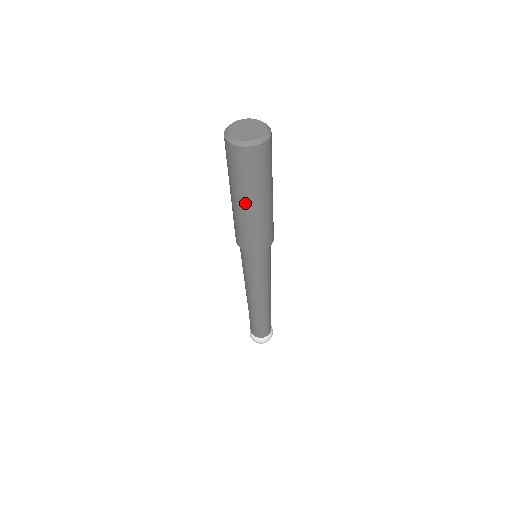
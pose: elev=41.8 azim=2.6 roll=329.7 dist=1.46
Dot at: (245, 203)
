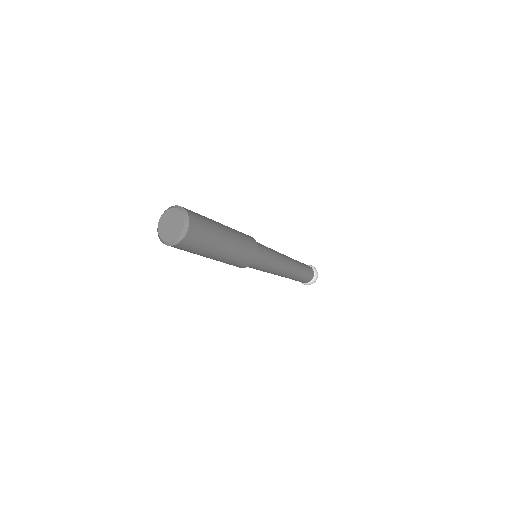
Dot at: occluded
